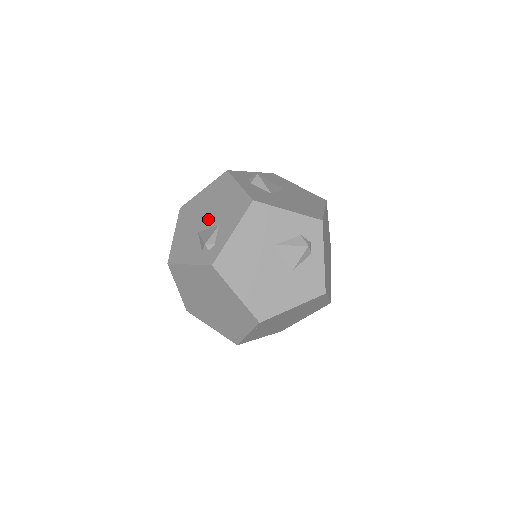
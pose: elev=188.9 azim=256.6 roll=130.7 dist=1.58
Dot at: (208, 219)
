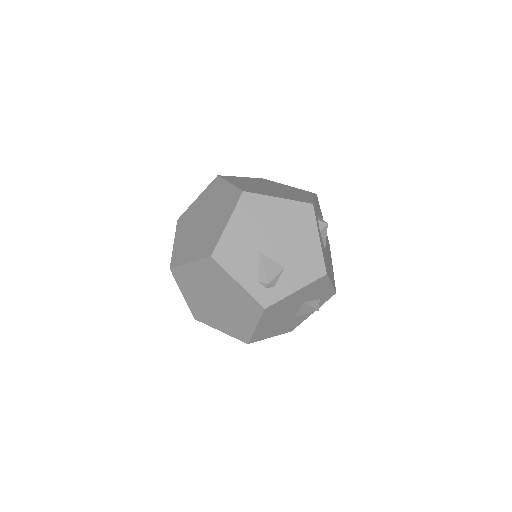
Dot at: (275, 247)
